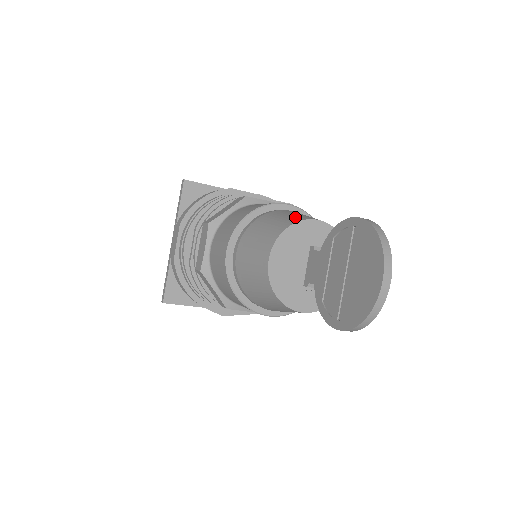
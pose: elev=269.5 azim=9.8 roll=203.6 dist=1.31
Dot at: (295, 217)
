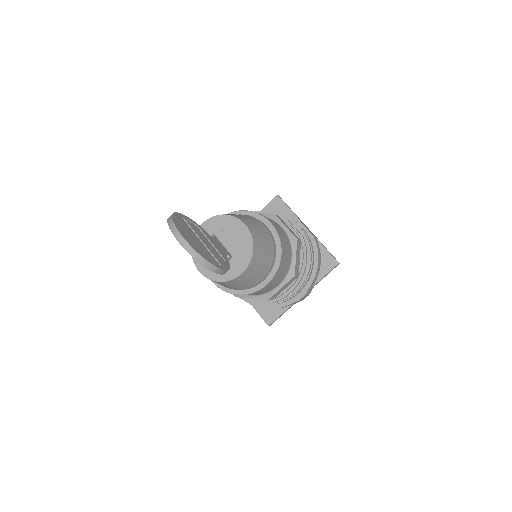
Dot at: occluded
